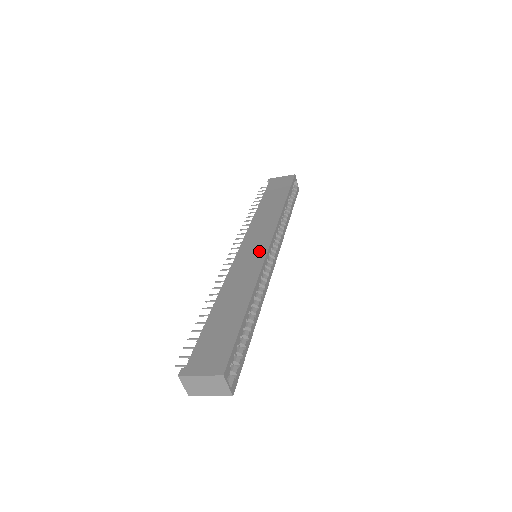
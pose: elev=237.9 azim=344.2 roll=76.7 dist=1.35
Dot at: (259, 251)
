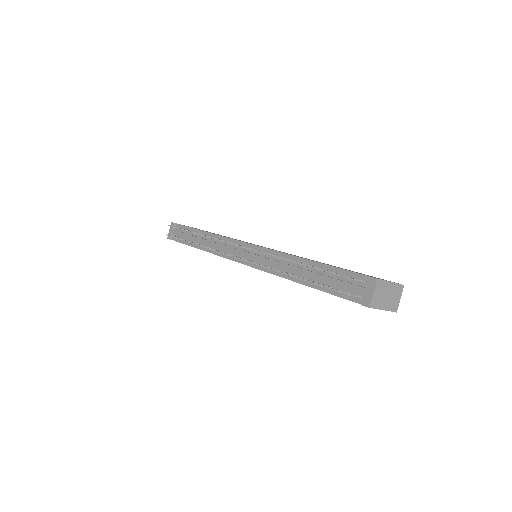
Dot at: occluded
